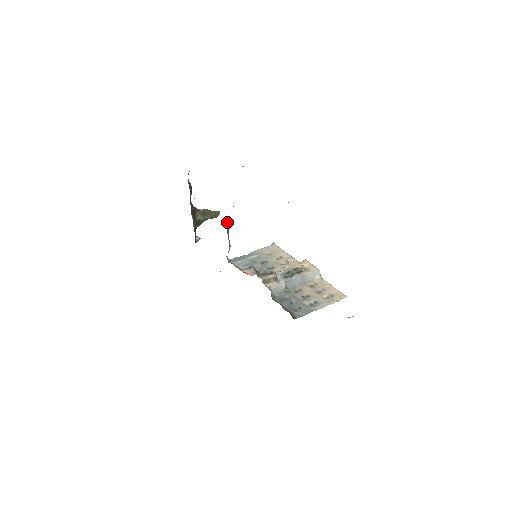
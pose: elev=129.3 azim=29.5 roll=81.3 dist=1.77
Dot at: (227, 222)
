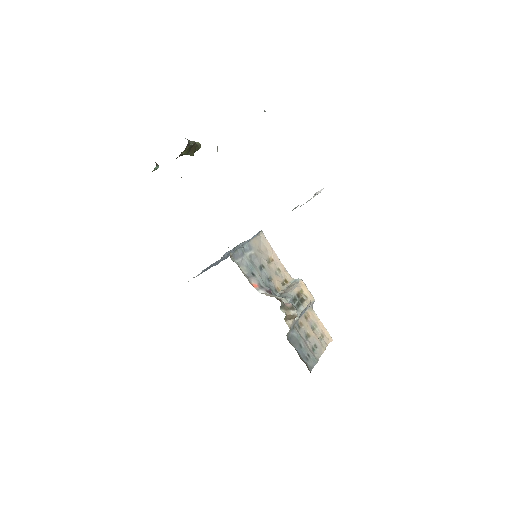
Dot at: occluded
